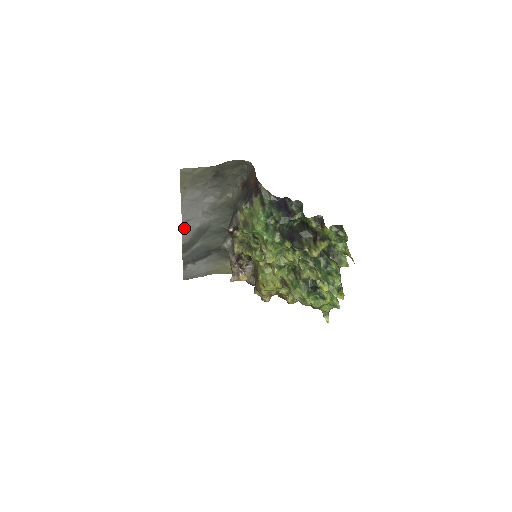
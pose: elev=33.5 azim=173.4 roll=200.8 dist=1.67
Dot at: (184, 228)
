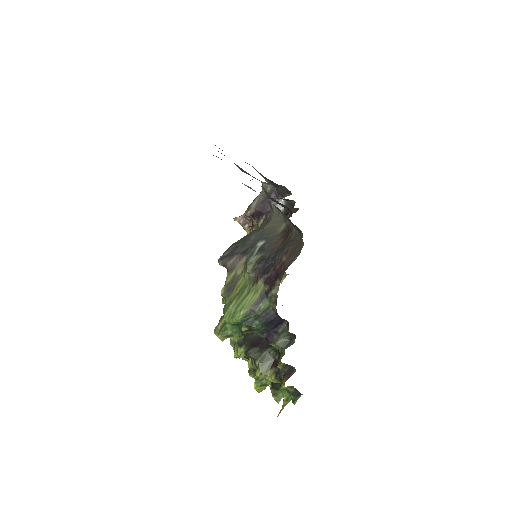
Dot at: occluded
